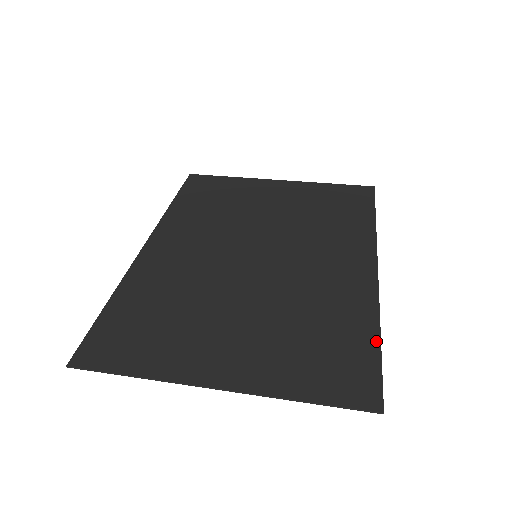
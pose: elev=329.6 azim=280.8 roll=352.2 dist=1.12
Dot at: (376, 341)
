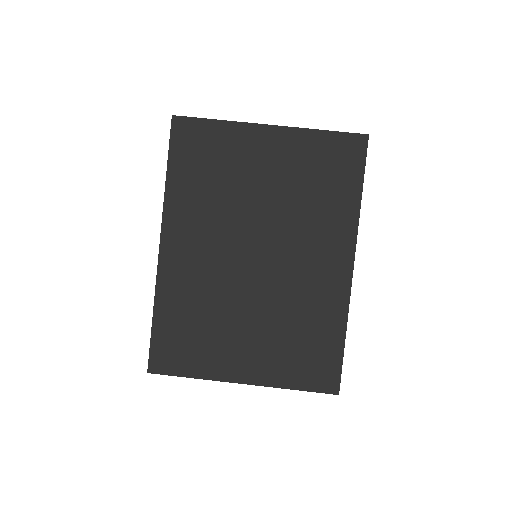
Dot at: (342, 343)
